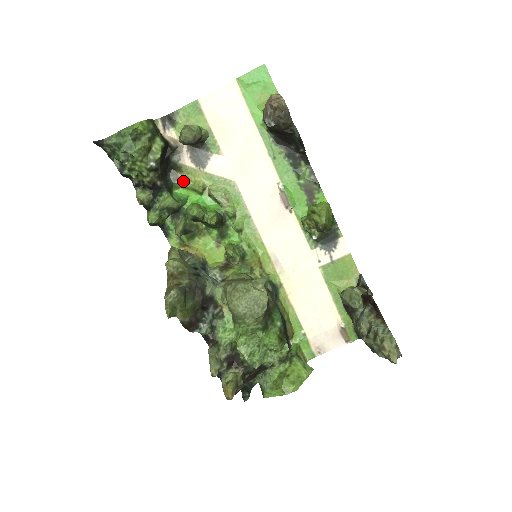
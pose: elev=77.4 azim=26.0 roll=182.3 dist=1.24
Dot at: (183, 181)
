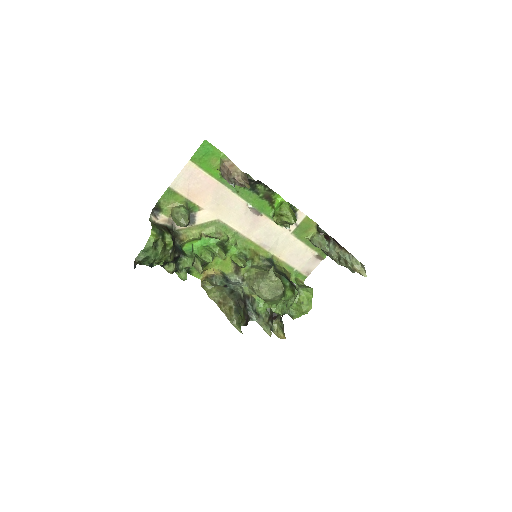
Dot at: (186, 240)
